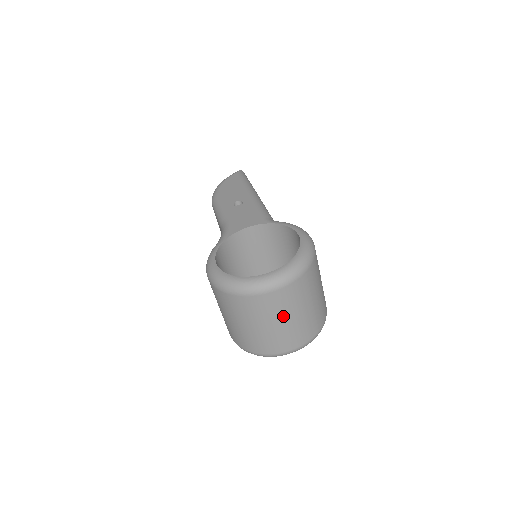
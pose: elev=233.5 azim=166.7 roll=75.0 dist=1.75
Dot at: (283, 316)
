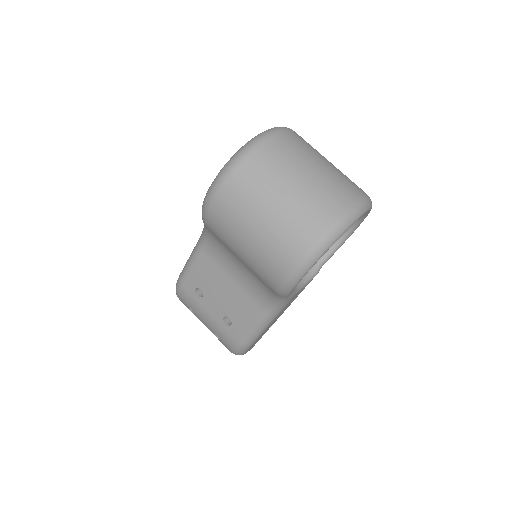
Dot at: (313, 158)
